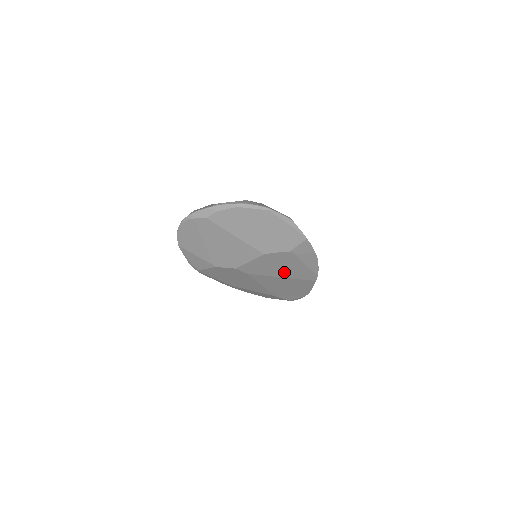
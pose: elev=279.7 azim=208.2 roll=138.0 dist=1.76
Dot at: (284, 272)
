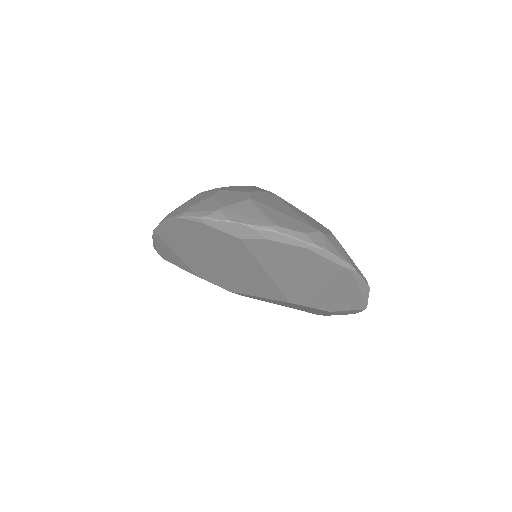
Dot at: (290, 306)
